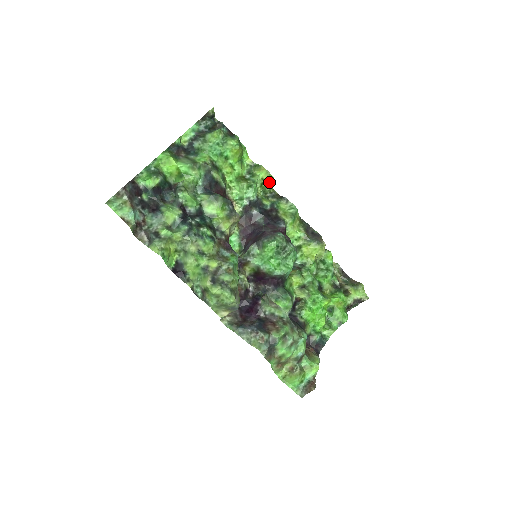
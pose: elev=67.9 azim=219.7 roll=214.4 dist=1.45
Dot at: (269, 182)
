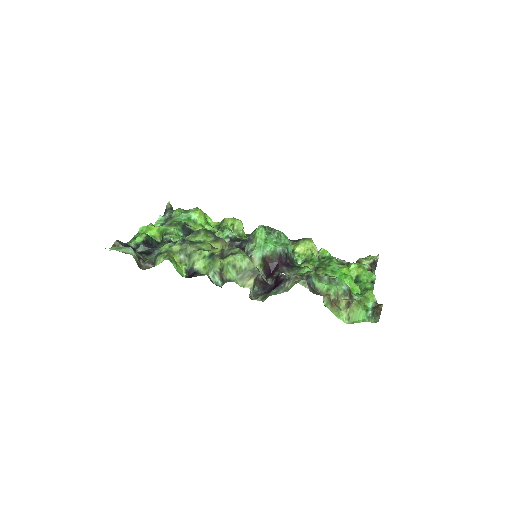
Dot at: (237, 223)
